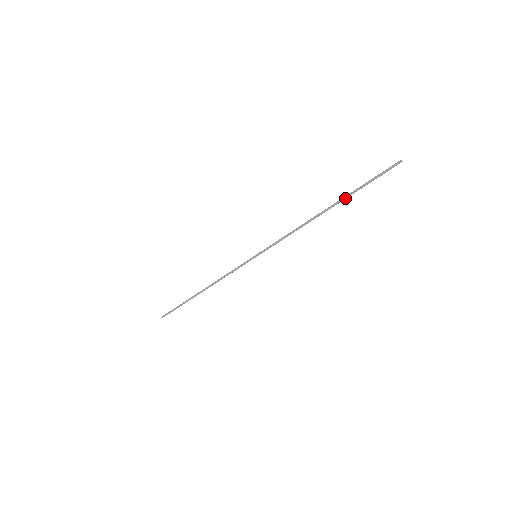
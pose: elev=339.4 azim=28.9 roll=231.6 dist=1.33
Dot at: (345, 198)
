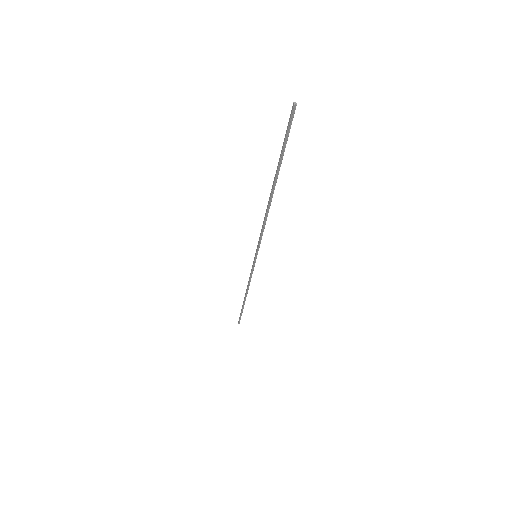
Dot at: (276, 172)
